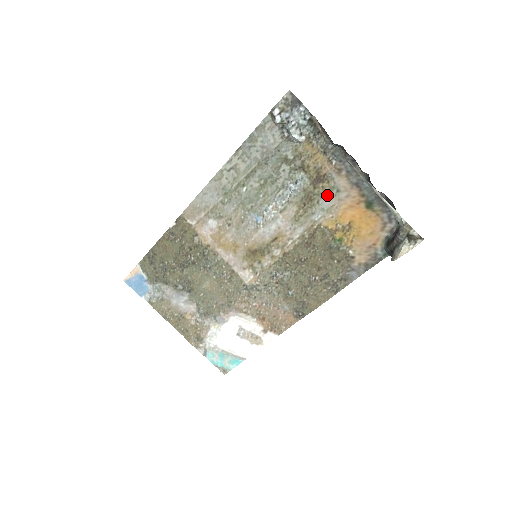
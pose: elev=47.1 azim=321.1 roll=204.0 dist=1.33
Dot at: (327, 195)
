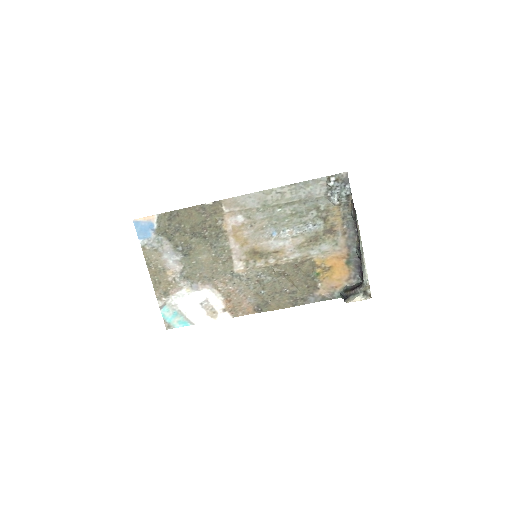
Dot at: (328, 243)
